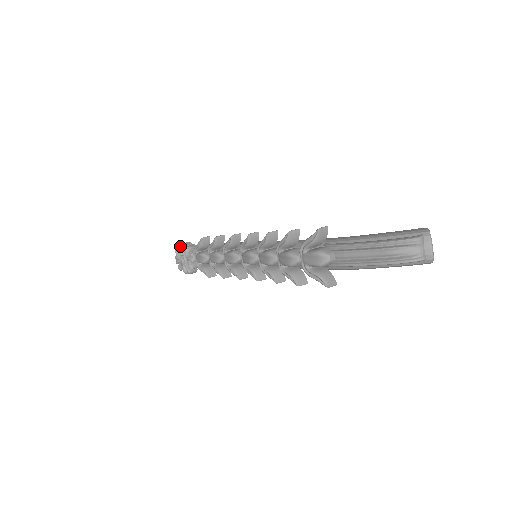
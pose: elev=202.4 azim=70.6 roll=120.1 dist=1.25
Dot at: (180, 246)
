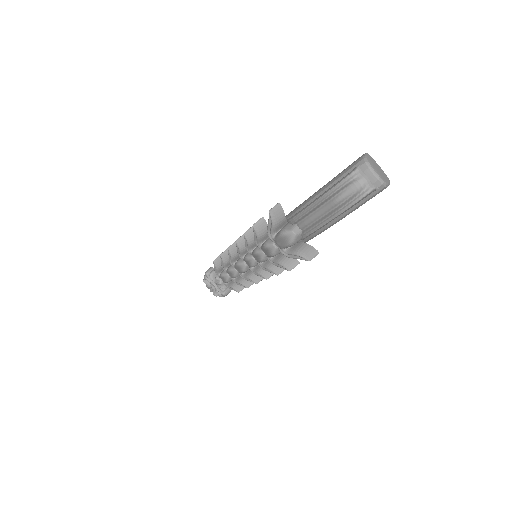
Dot at: (204, 276)
